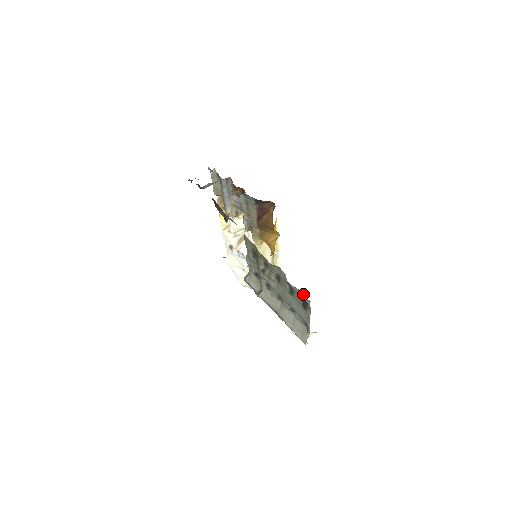
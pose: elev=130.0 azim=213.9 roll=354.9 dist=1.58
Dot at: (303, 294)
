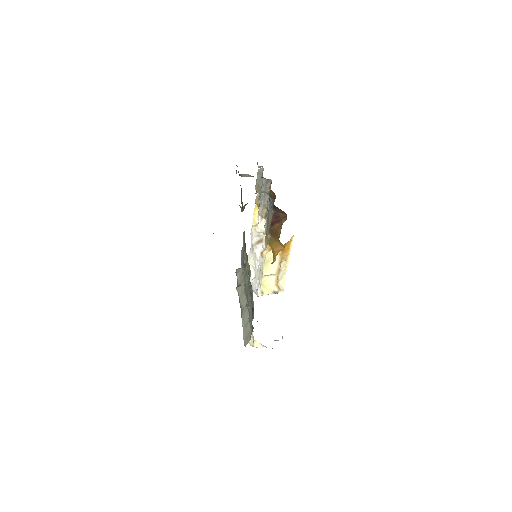
Dot at: occluded
